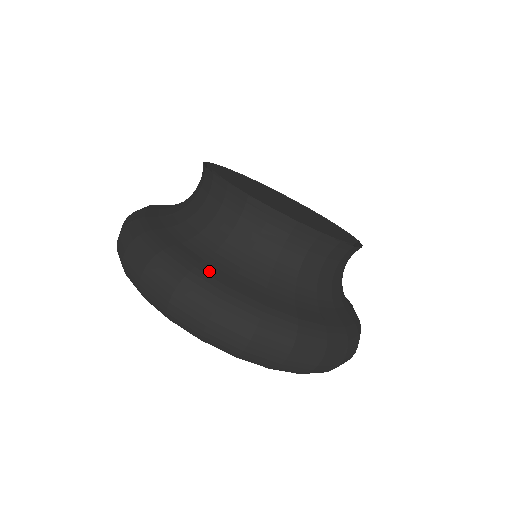
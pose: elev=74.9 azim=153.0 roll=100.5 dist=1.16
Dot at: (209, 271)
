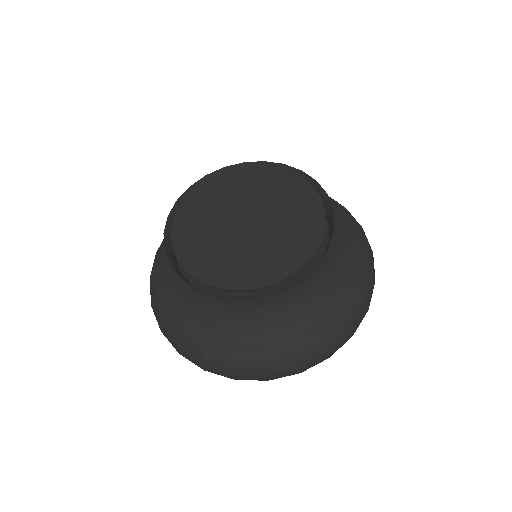
Dot at: (301, 341)
